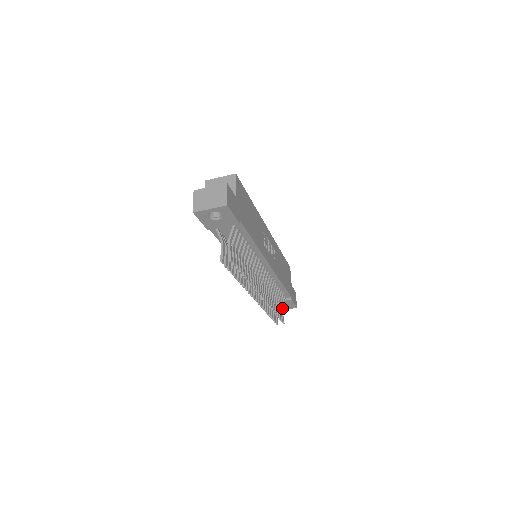
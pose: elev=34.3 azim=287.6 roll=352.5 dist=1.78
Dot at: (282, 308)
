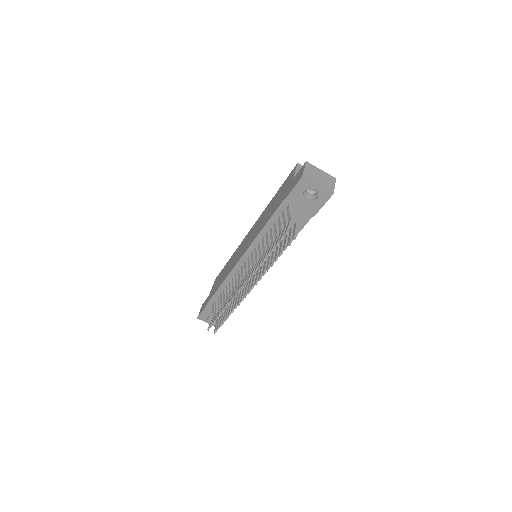
Dot at: occluded
